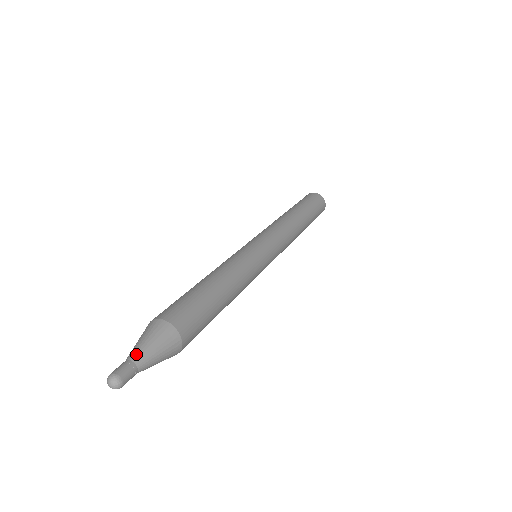
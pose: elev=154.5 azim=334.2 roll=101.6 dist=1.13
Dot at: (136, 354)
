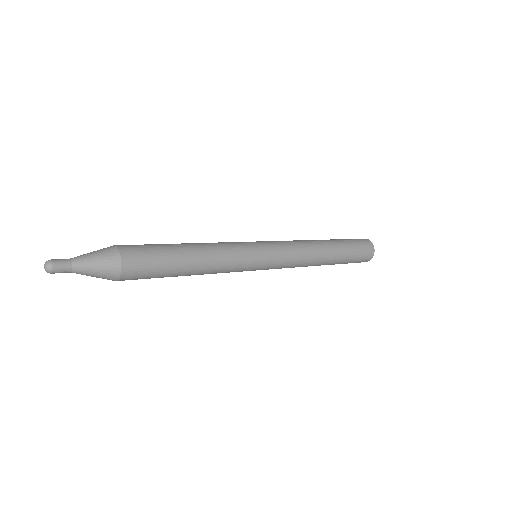
Dot at: (75, 258)
